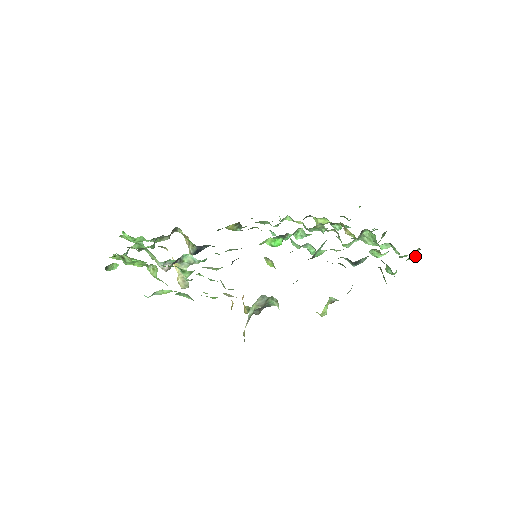
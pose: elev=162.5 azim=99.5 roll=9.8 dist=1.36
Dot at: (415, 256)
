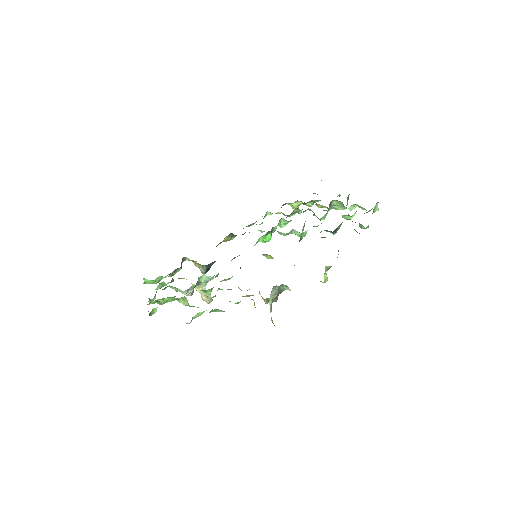
Dot at: (377, 208)
